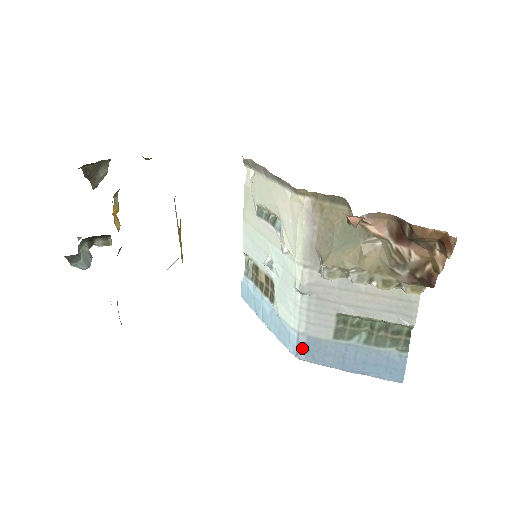
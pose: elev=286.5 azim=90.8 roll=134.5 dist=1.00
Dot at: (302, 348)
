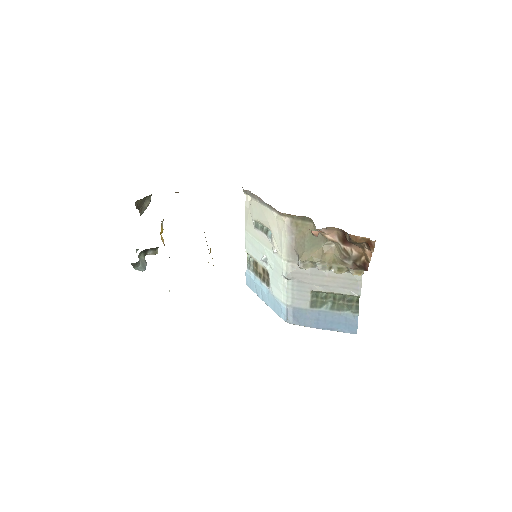
Dot at: (290, 315)
